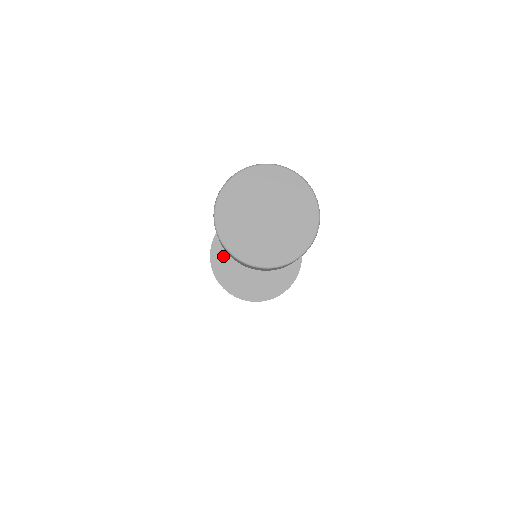
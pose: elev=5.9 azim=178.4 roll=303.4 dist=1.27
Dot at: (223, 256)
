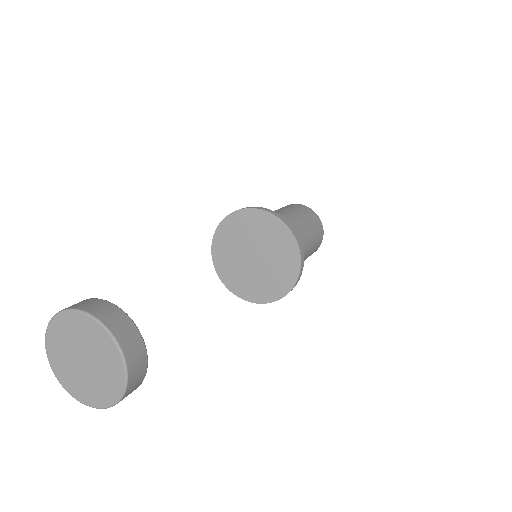
Dot at: (224, 262)
